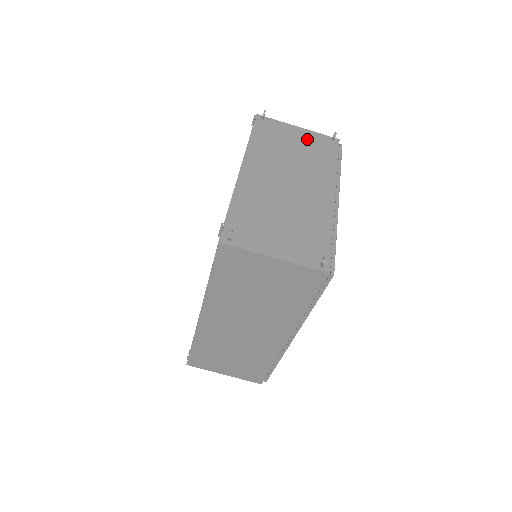
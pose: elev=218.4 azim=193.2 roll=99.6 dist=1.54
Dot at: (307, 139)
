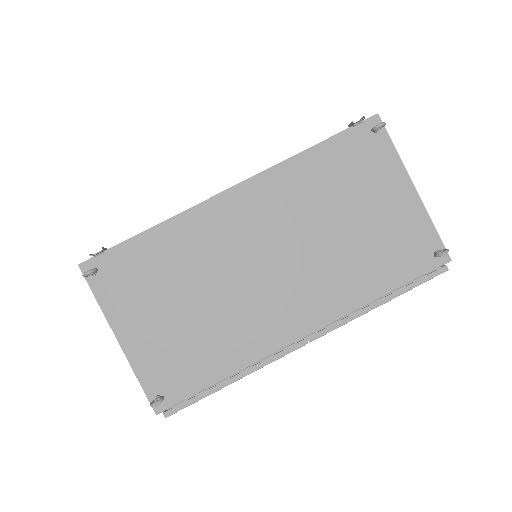
Dot at: (397, 219)
